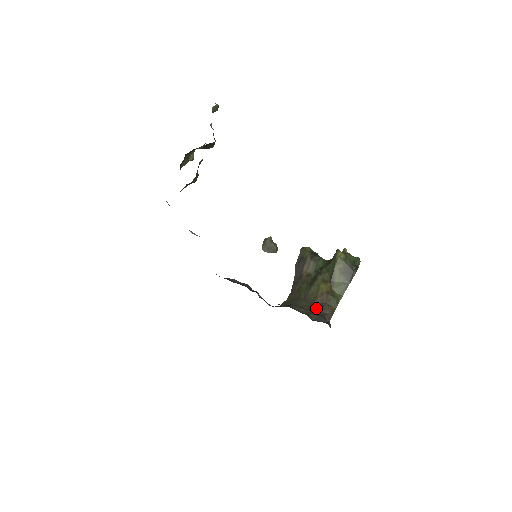
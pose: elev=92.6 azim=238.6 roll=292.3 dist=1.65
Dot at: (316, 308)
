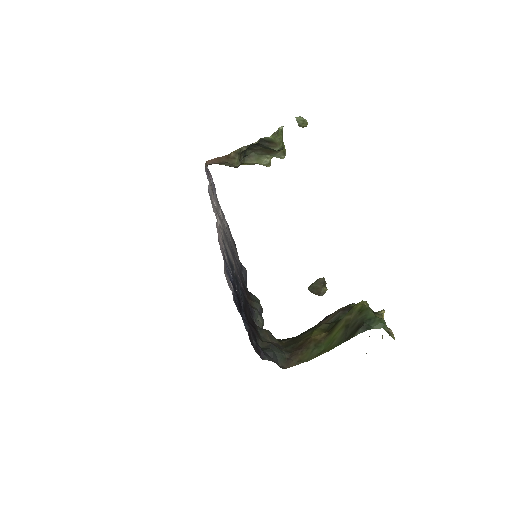
Dot at: (287, 349)
